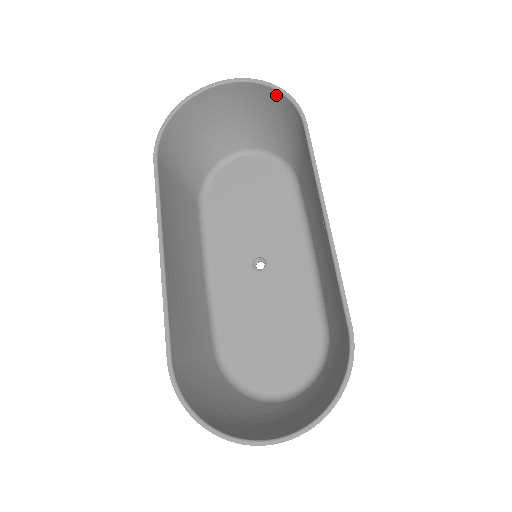
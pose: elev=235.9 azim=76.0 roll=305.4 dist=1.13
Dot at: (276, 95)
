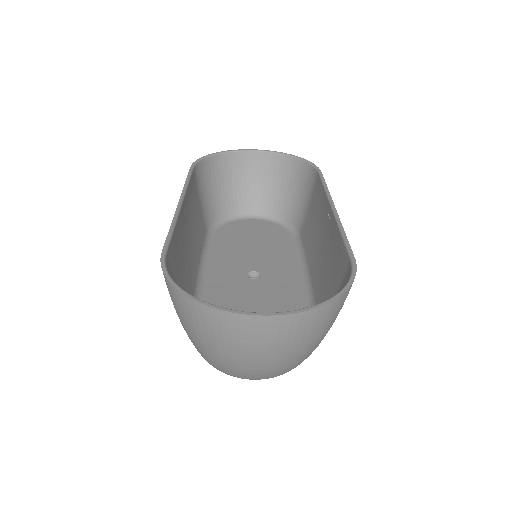
Dot at: (298, 163)
